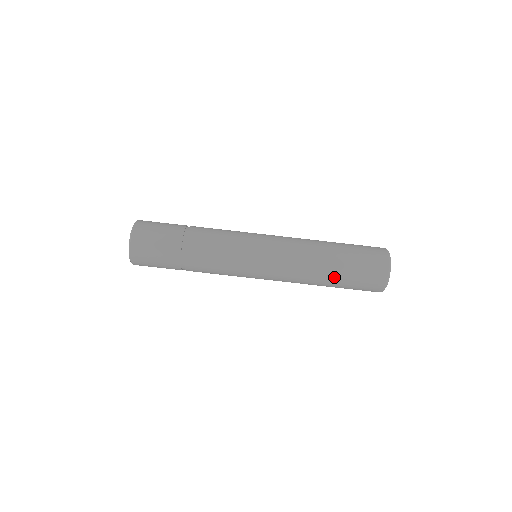
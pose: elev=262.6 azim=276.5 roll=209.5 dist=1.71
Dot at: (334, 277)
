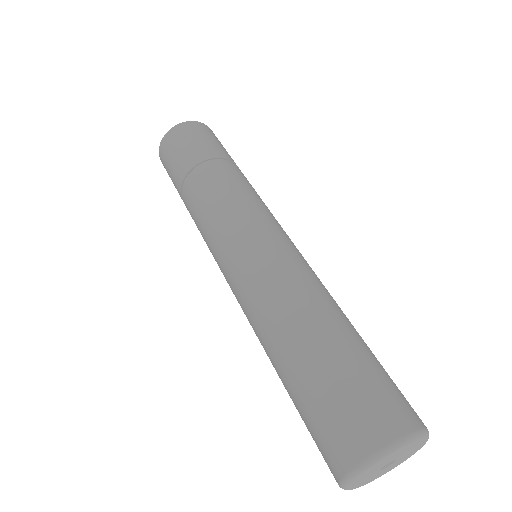
Dot at: (287, 369)
